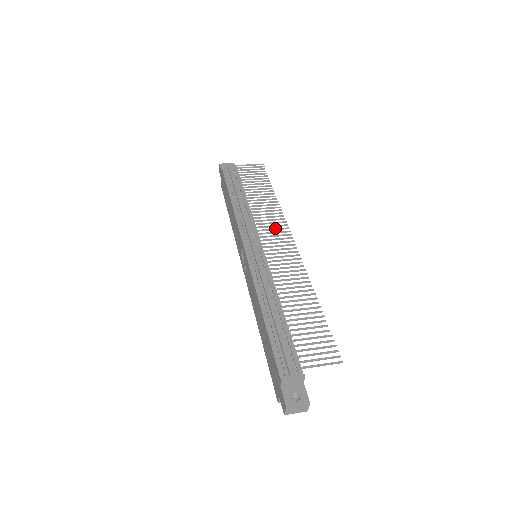
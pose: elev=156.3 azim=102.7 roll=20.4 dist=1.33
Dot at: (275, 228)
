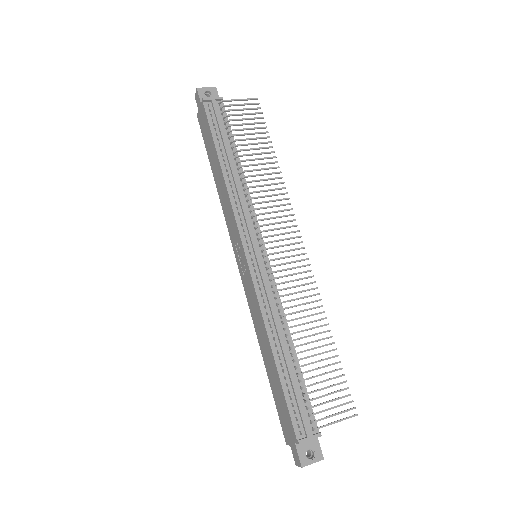
Dot at: occluded
